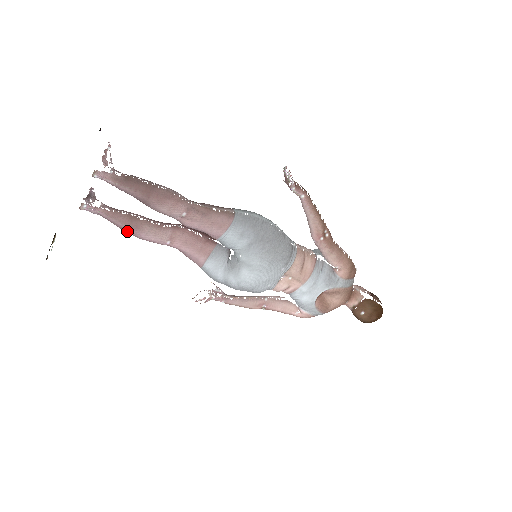
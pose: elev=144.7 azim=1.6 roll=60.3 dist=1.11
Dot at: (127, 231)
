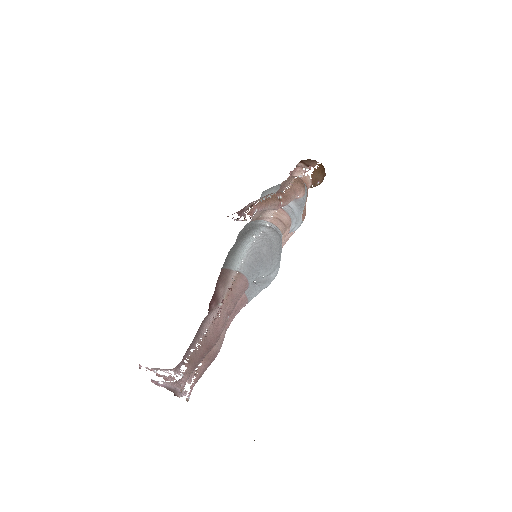
Dot at: occluded
